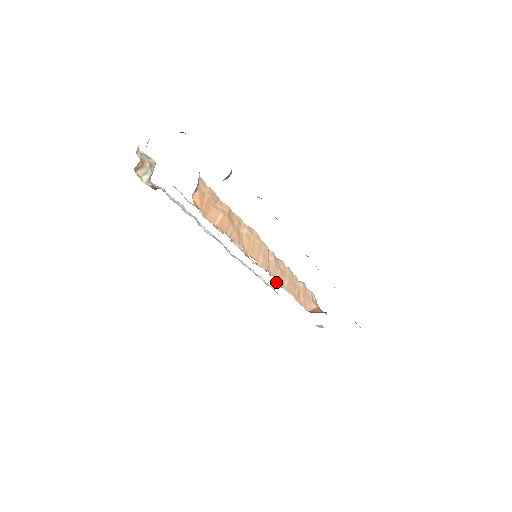
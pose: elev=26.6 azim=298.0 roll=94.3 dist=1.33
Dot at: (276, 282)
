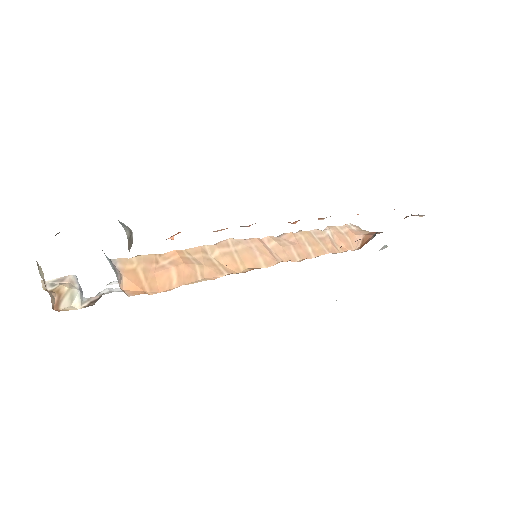
Dot at: occluded
